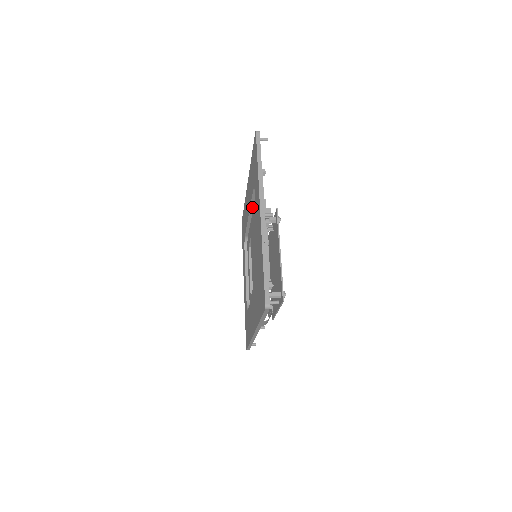
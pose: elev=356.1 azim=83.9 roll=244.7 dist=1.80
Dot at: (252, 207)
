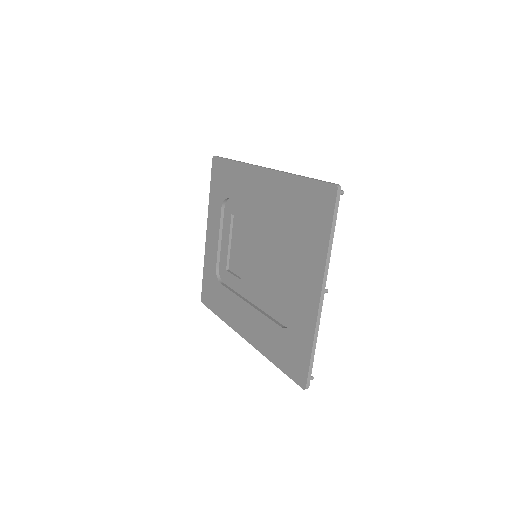
Dot at: (271, 213)
